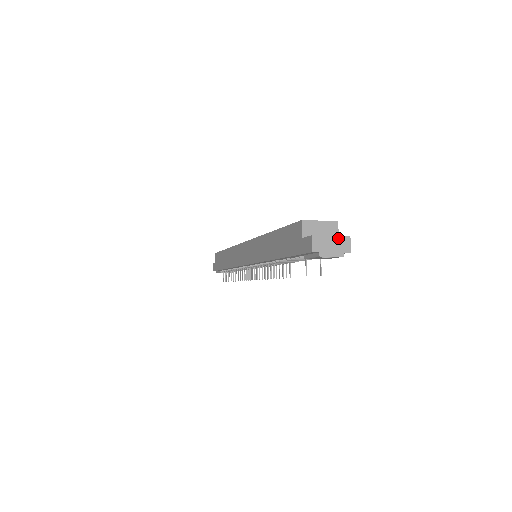
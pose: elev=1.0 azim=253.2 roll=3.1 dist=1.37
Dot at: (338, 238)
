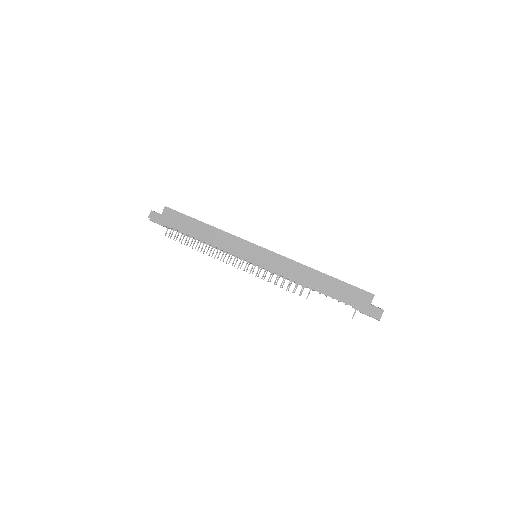
Dot at: occluded
